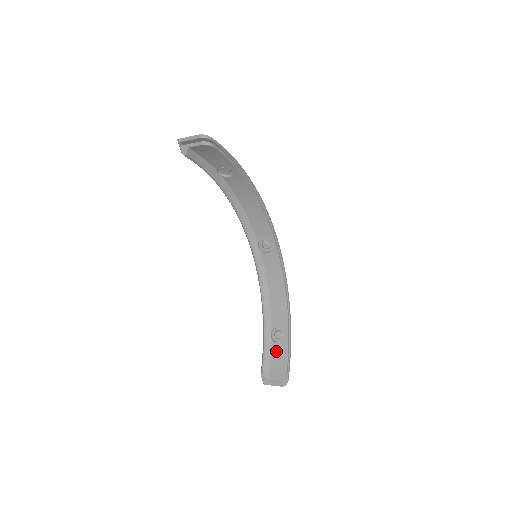
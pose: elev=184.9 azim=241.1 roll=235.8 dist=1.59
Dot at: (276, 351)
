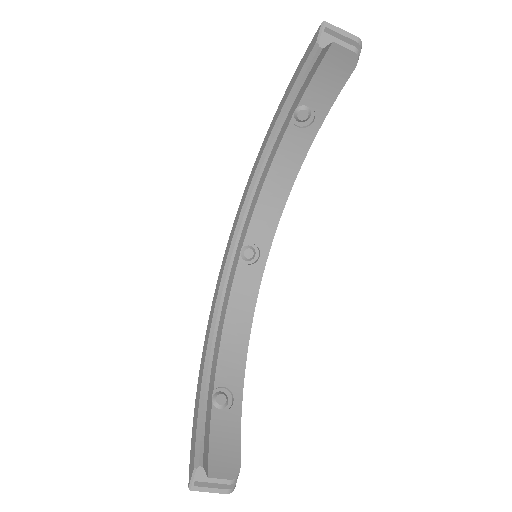
Dot at: (220, 426)
